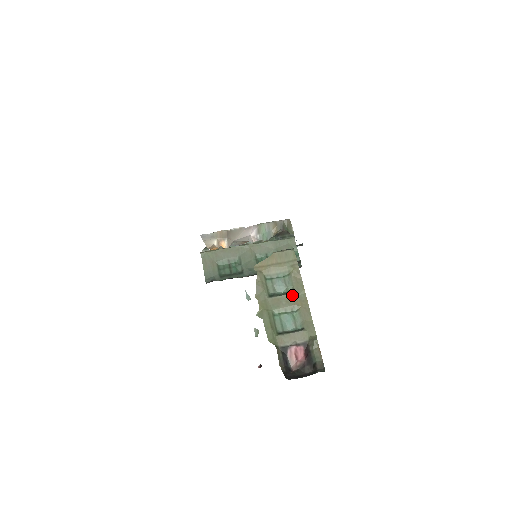
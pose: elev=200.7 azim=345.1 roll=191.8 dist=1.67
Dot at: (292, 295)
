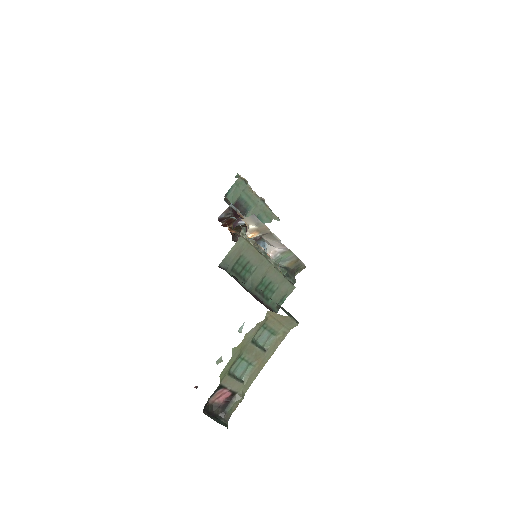
Dot at: (263, 353)
